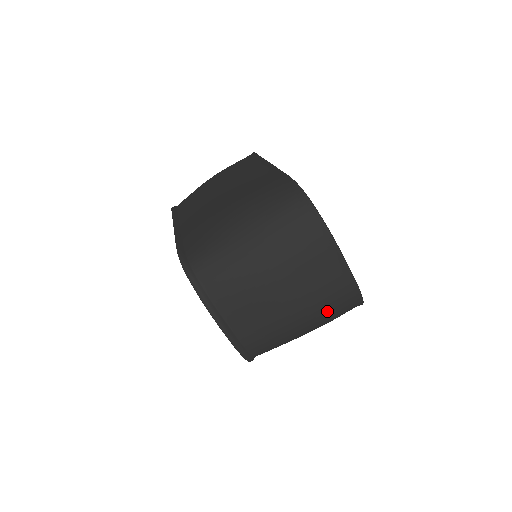
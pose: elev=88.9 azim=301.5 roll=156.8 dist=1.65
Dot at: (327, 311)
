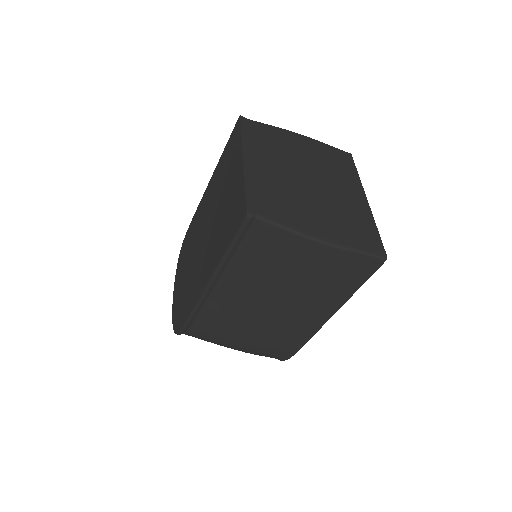
Dot at: occluded
